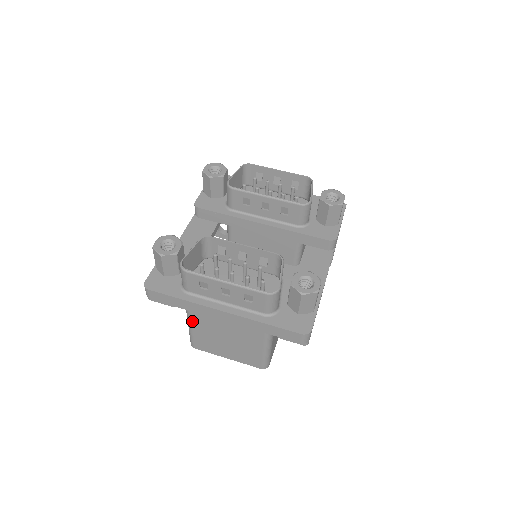
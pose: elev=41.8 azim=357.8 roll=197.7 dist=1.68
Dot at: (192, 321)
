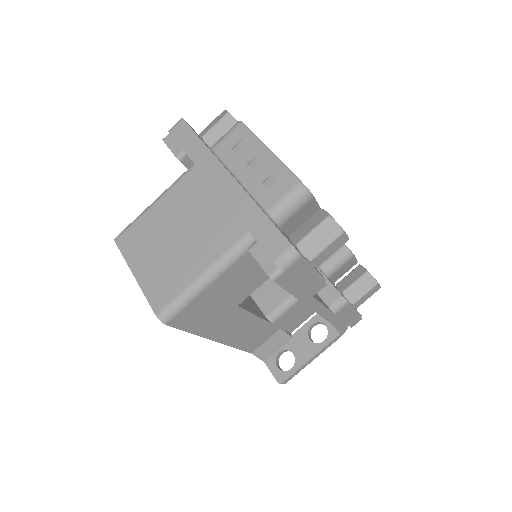
Dot at: (166, 195)
